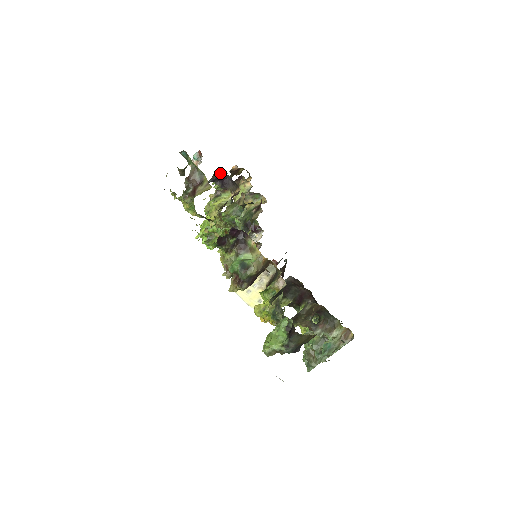
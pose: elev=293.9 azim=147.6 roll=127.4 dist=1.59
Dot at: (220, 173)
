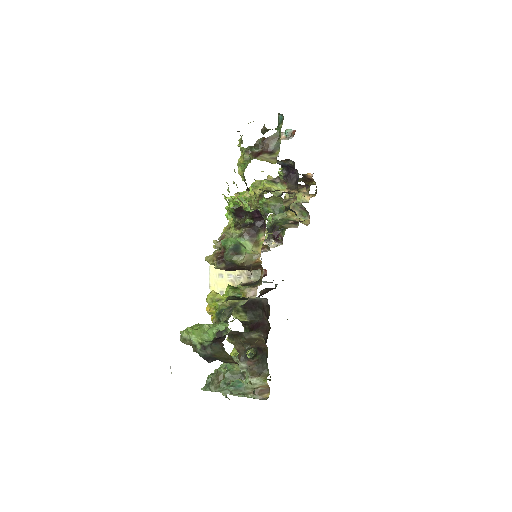
Dot at: (294, 163)
